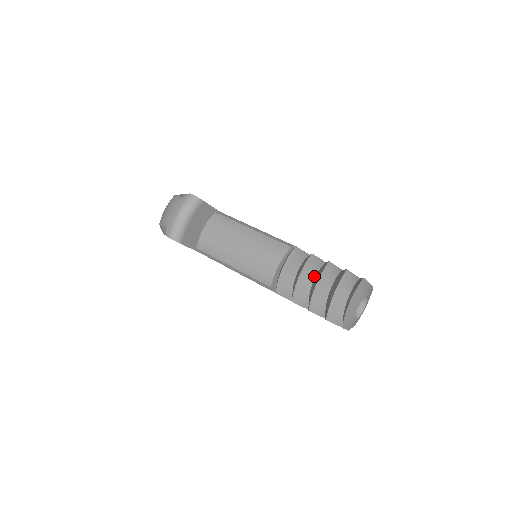
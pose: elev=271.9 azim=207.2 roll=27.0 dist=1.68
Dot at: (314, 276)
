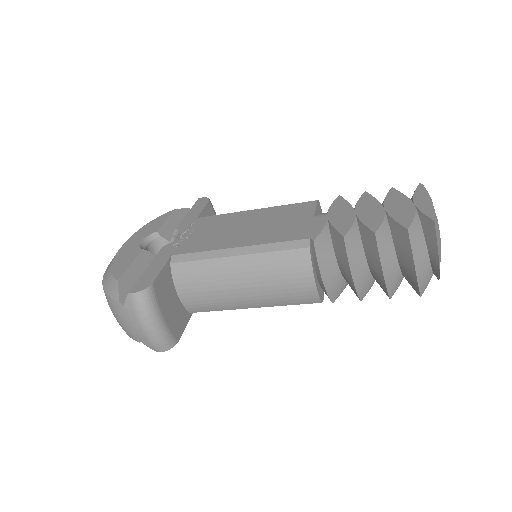
Dot at: (363, 255)
